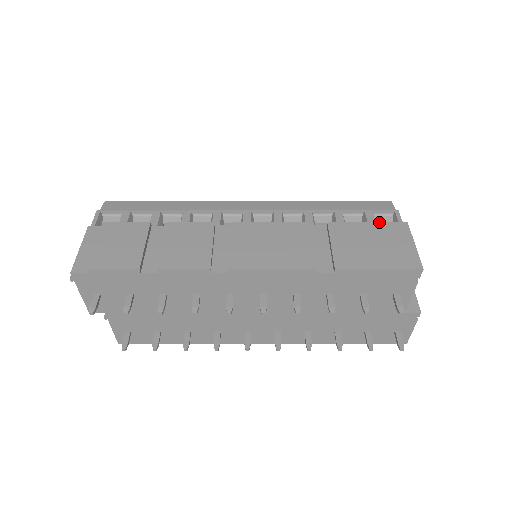
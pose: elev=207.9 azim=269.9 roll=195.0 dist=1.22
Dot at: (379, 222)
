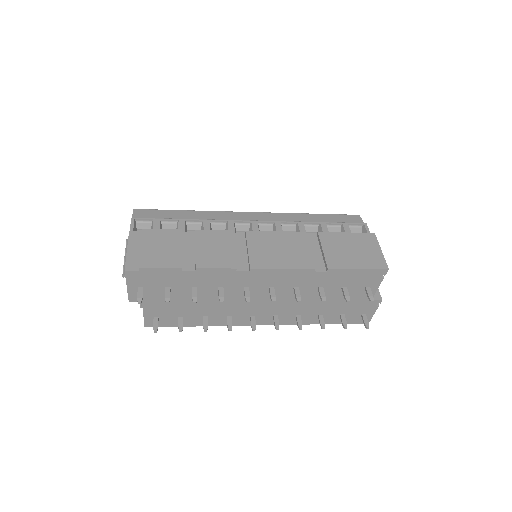
Dot at: (355, 233)
